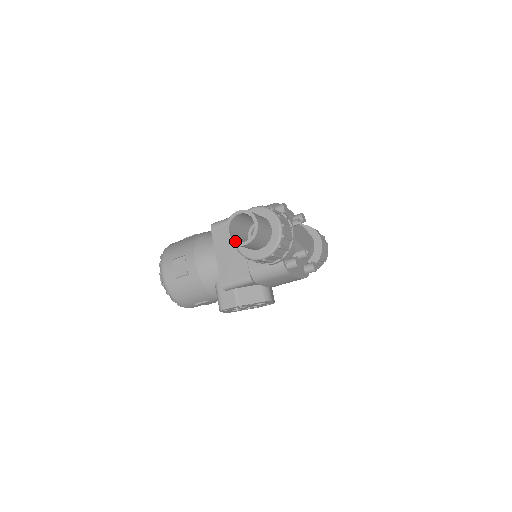
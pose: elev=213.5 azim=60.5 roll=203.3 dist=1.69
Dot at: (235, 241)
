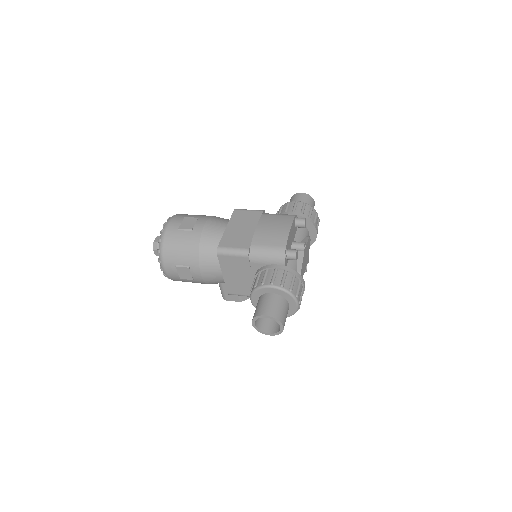
Dot at: (260, 331)
